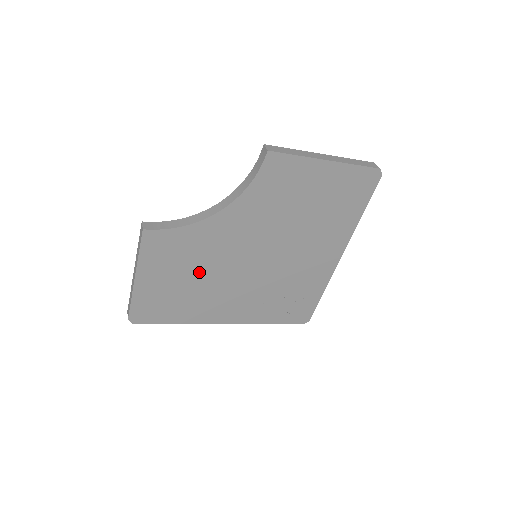
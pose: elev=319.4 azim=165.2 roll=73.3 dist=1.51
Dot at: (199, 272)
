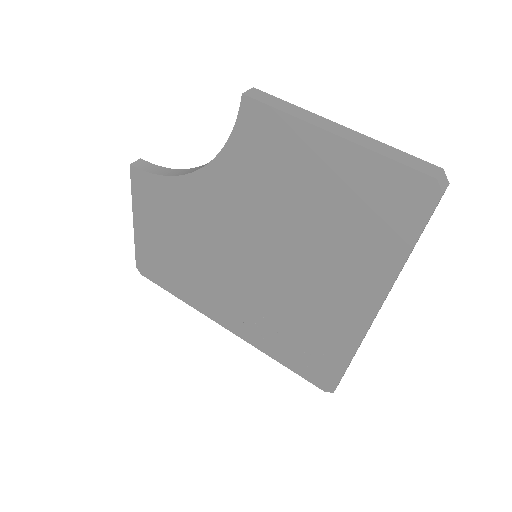
Dot at: (190, 244)
